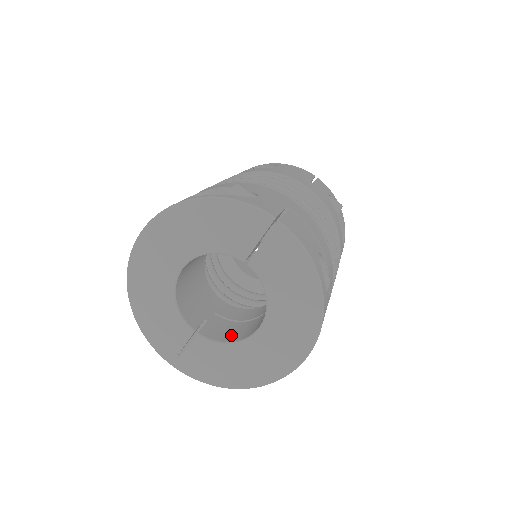
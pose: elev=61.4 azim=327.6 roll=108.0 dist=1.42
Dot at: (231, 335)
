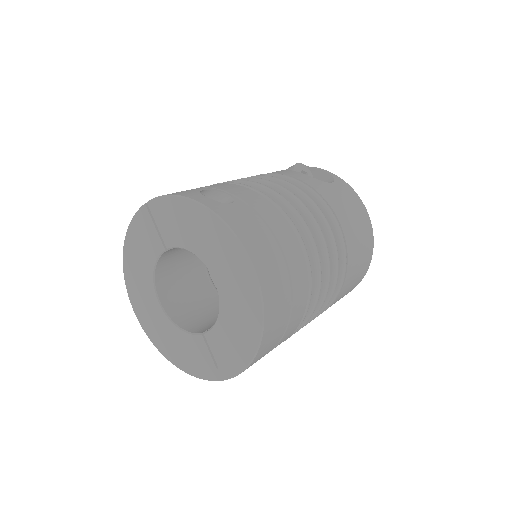
Dot at: occluded
